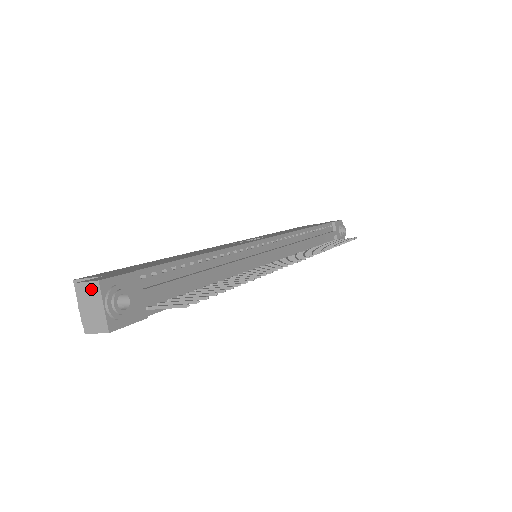
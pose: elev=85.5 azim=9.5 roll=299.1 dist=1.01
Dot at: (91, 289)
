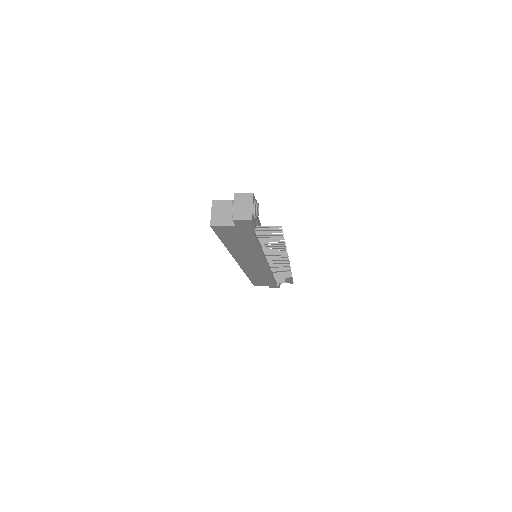
Dot at: (246, 197)
